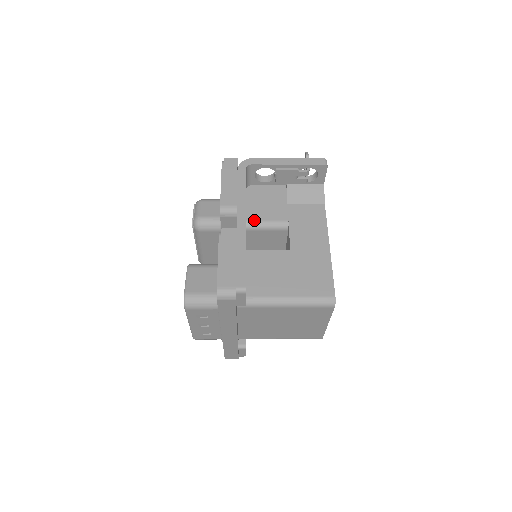
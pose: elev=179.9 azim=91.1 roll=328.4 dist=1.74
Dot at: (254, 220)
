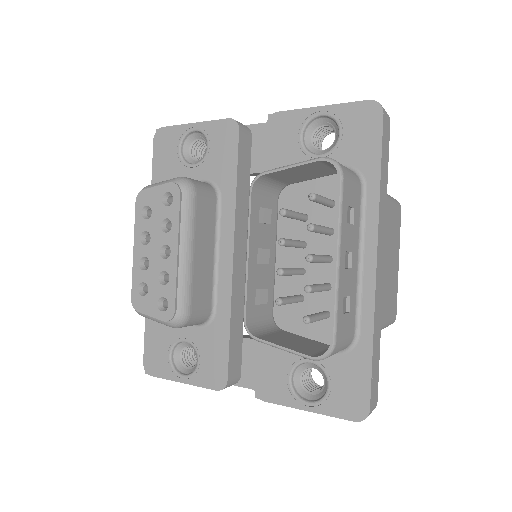
Dot at: occluded
